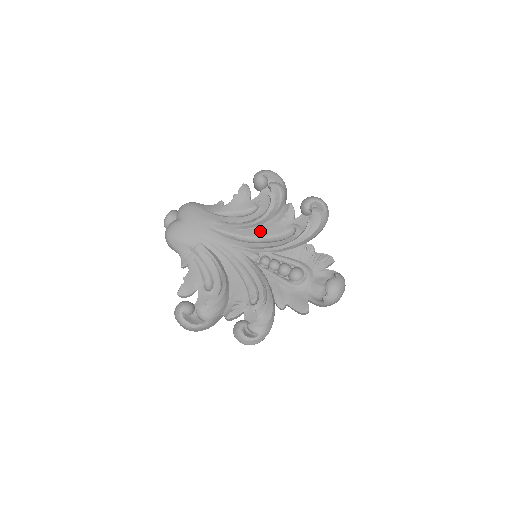
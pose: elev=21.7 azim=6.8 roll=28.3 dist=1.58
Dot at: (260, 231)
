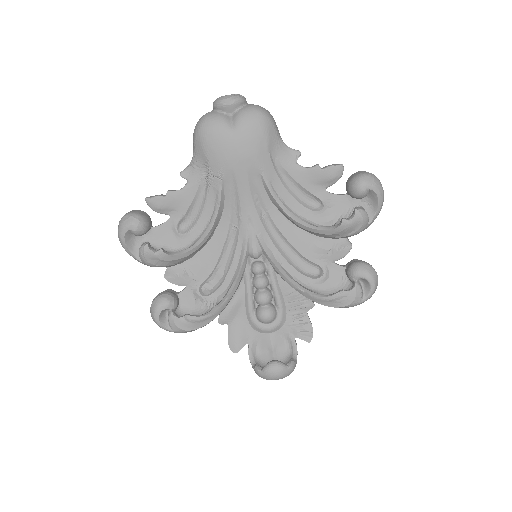
Dot at: (292, 234)
